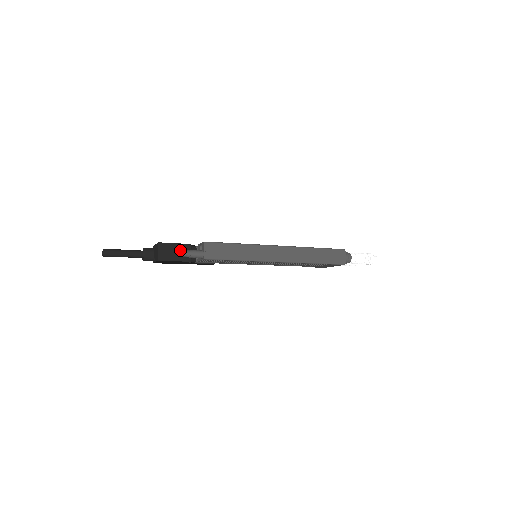
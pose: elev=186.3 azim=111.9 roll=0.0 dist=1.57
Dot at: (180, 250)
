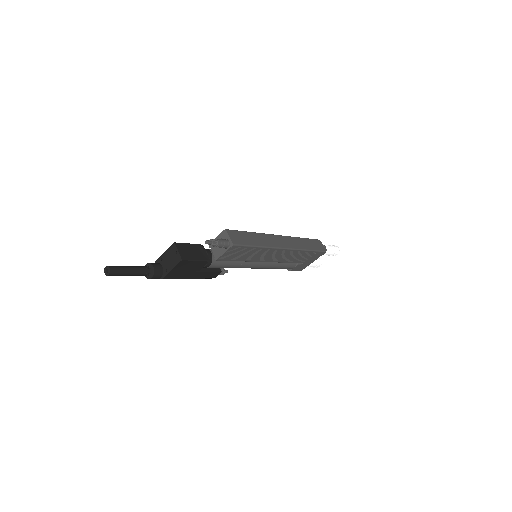
Dot at: (196, 250)
